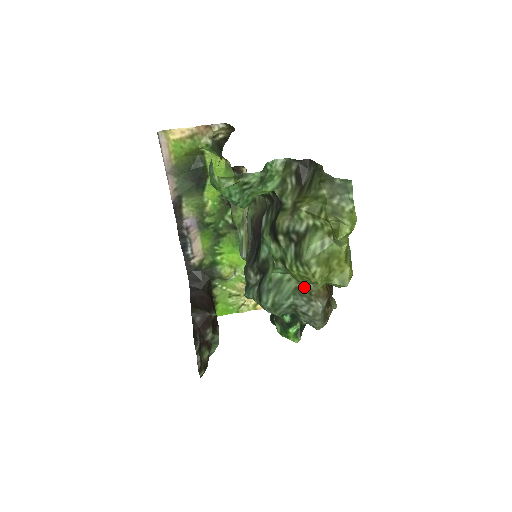
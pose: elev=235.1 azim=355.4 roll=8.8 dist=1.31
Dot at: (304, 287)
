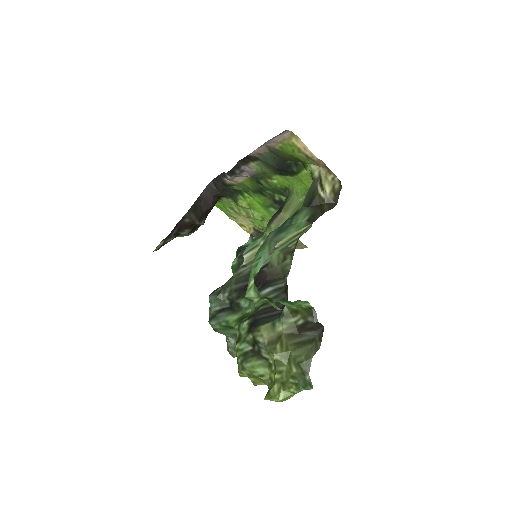
Dot at: occluded
